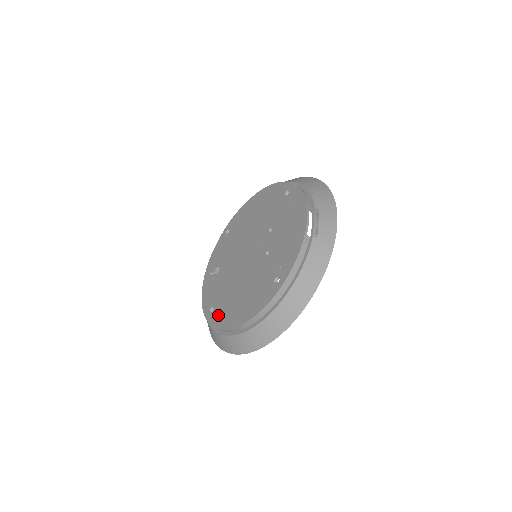
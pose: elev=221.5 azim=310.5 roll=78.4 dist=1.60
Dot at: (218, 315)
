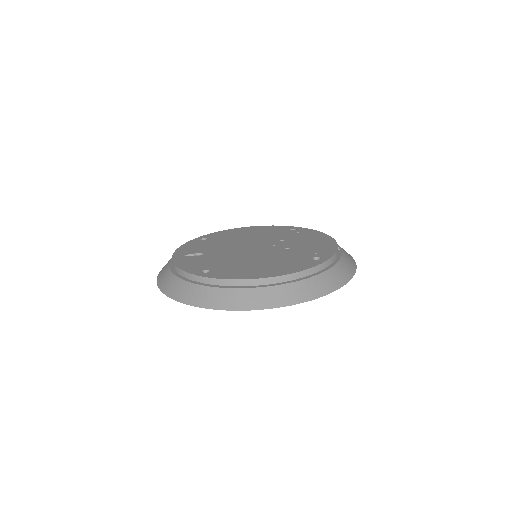
Dot at: (223, 273)
